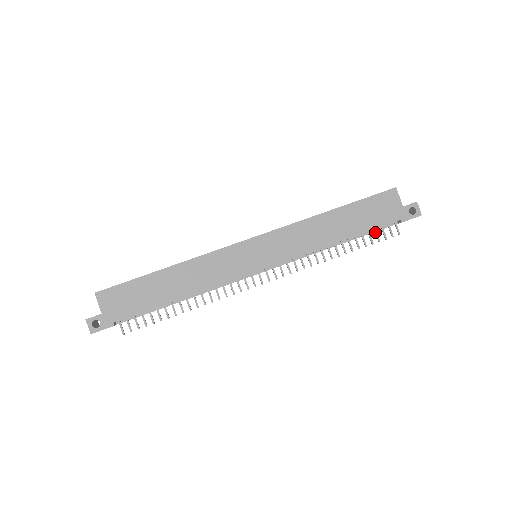
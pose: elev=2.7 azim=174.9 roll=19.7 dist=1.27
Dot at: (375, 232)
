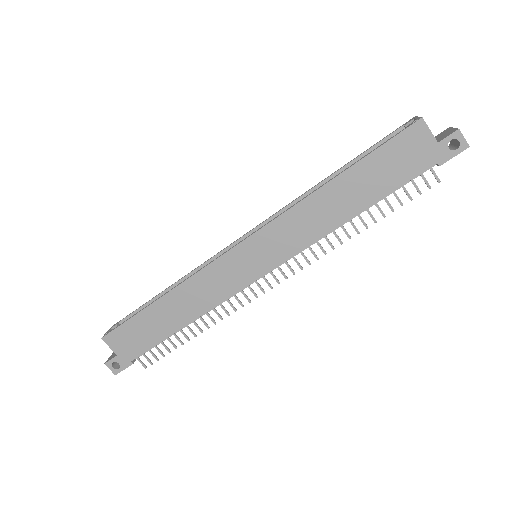
Dot at: occluded
